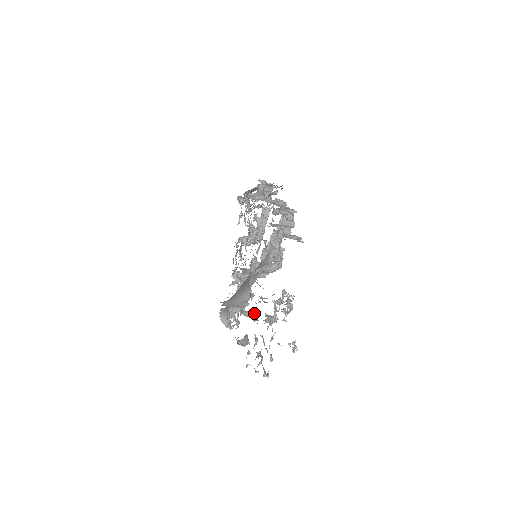
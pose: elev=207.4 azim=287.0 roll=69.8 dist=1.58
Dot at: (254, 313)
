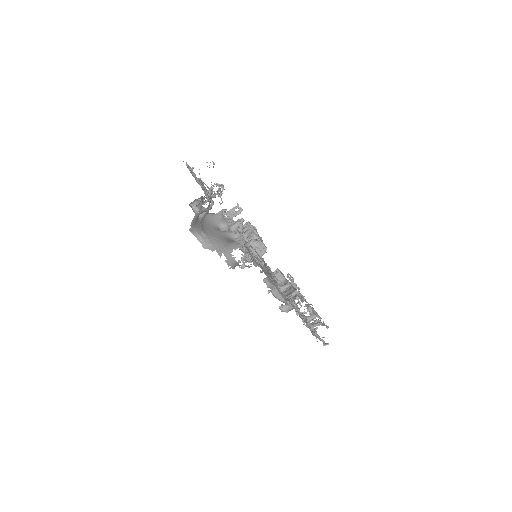
Dot at: occluded
